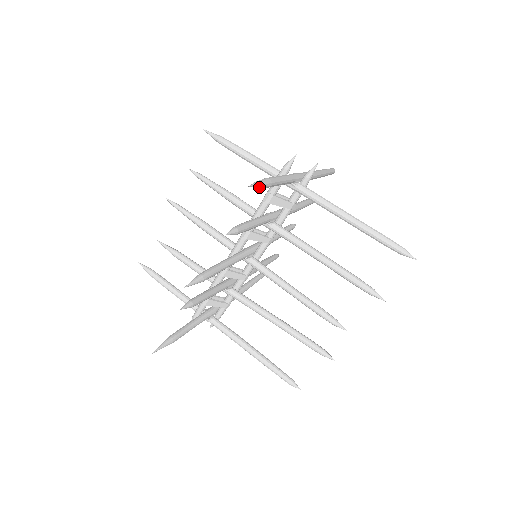
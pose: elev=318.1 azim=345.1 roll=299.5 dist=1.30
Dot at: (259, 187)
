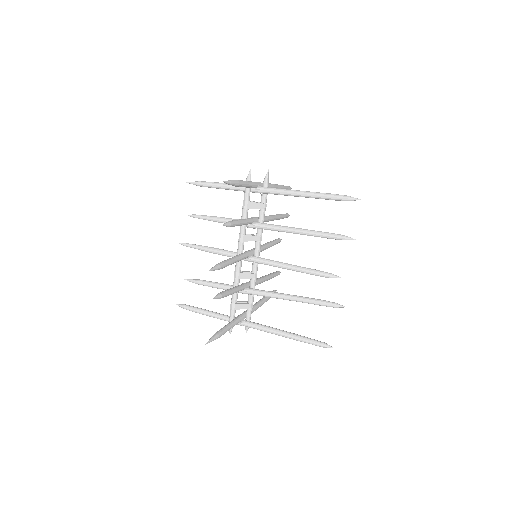
Dot at: (231, 183)
